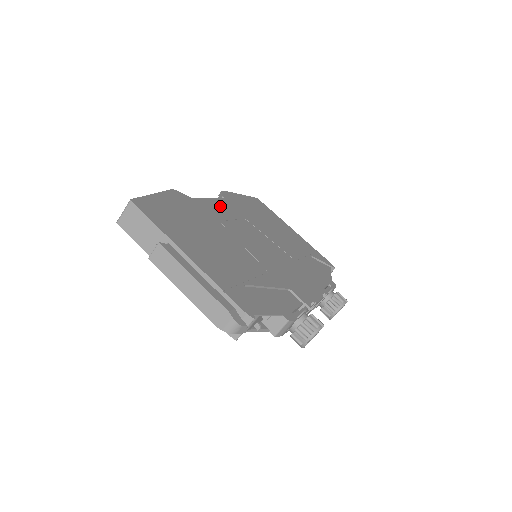
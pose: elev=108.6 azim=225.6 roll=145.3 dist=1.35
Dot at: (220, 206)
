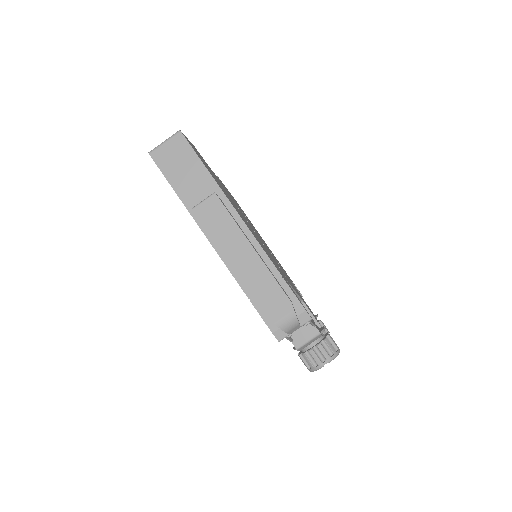
Dot at: occluded
